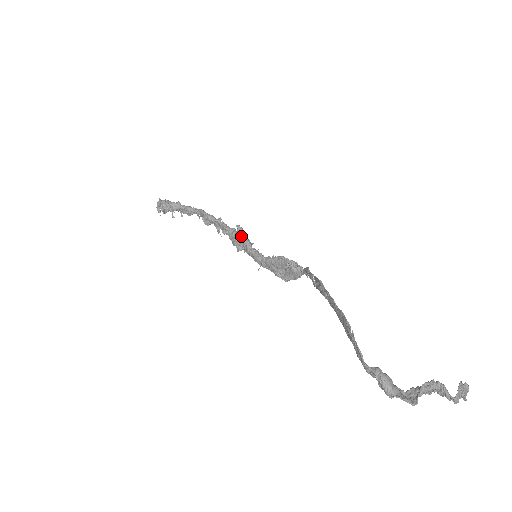
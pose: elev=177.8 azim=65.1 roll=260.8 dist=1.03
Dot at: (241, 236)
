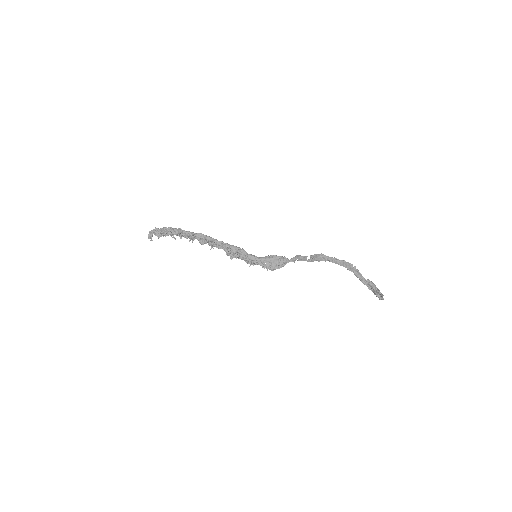
Dot at: (238, 247)
